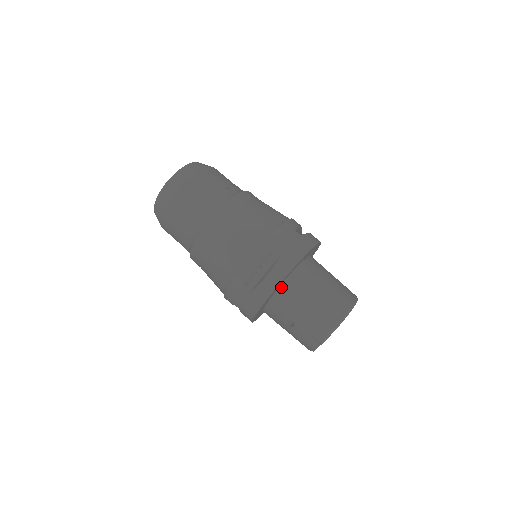
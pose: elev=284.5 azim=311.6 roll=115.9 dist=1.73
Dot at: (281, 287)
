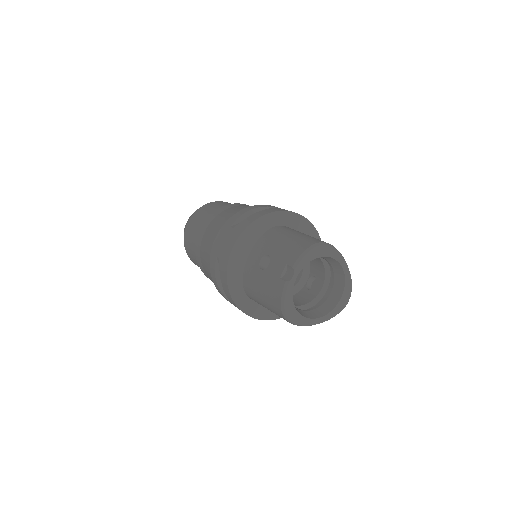
Dot at: (268, 231)
